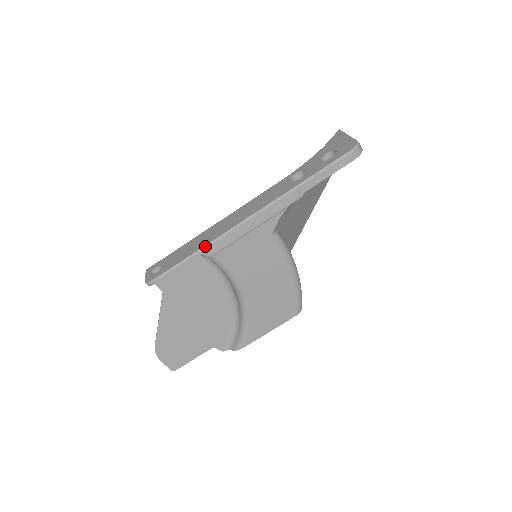
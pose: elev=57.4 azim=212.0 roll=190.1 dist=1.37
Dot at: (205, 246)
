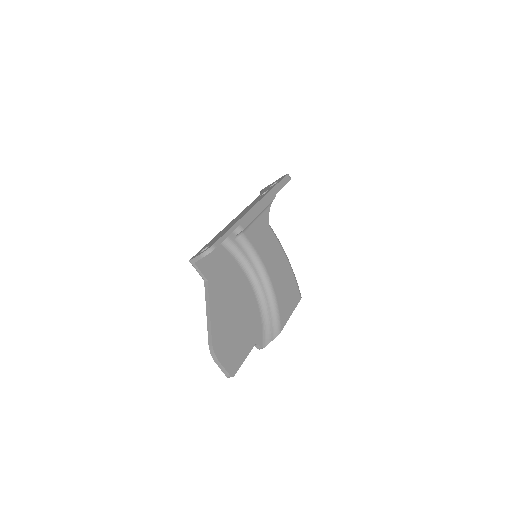
Dot at: (238, 221)
